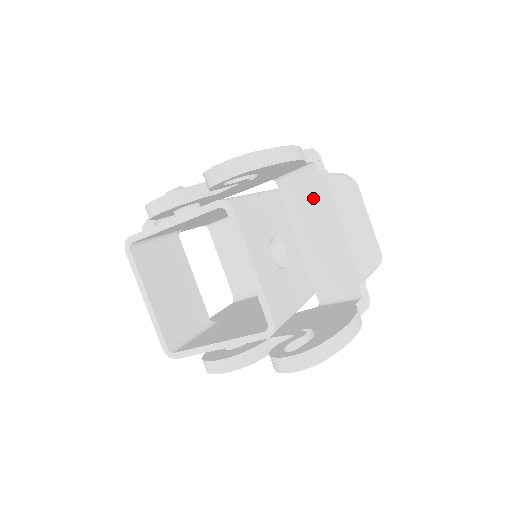
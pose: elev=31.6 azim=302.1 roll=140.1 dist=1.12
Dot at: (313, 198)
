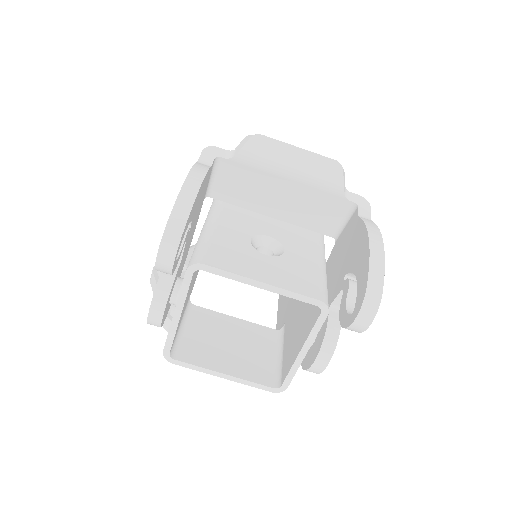
Dot at: (245, 180)
